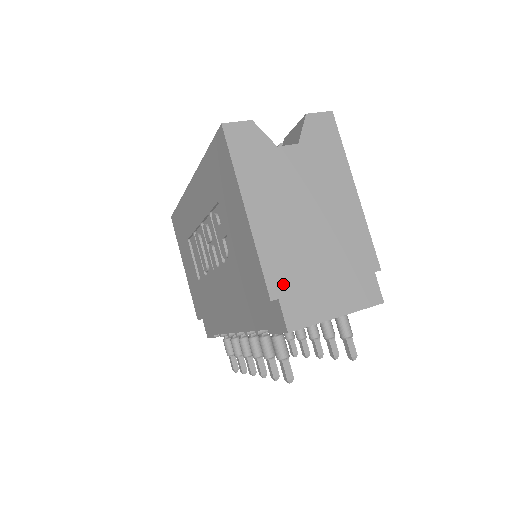
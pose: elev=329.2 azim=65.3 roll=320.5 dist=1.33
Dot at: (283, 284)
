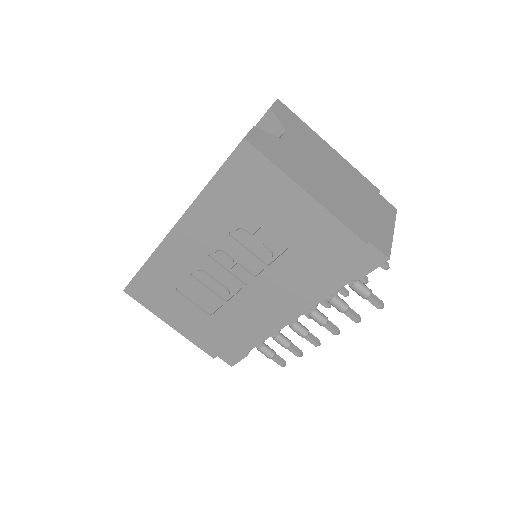
Dot at: (362, 230)
